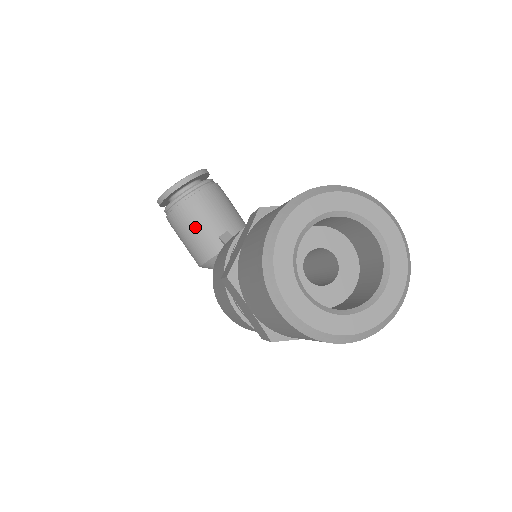
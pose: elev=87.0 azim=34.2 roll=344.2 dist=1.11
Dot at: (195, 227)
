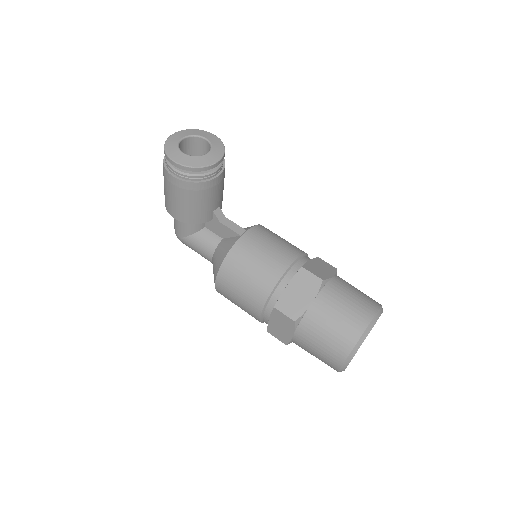
Dot at: (203, 201)
